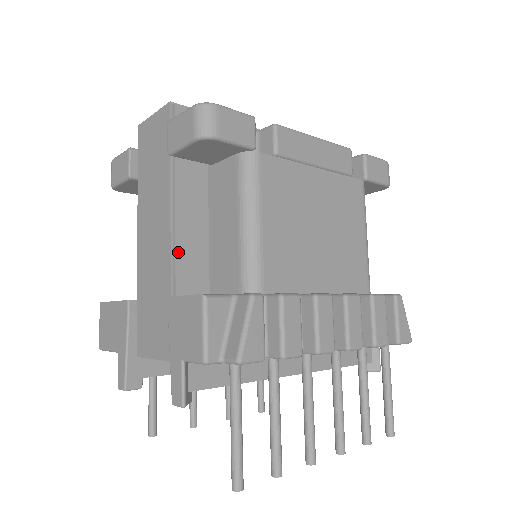
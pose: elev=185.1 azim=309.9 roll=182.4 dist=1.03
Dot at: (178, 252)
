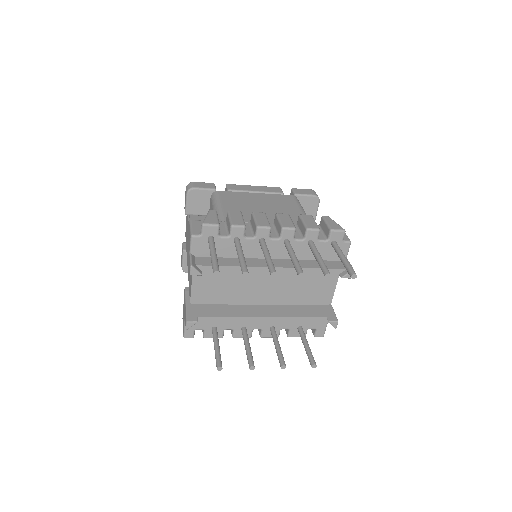
Dot at: occluded
